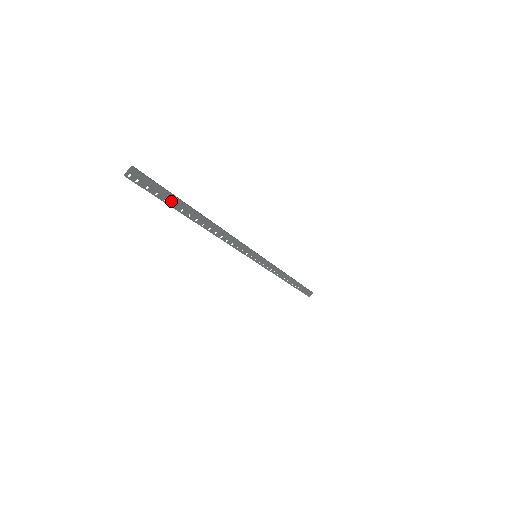
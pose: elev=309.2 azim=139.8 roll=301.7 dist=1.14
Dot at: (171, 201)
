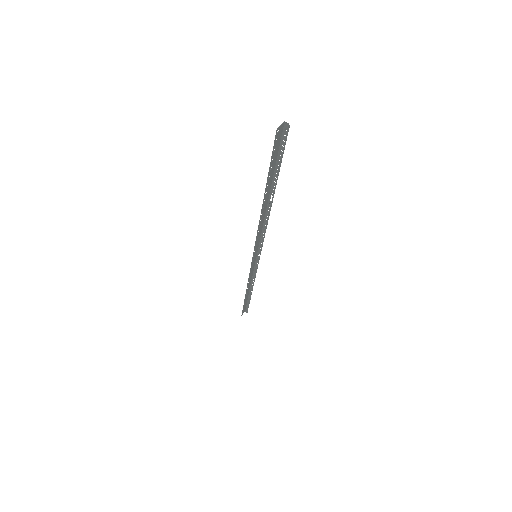
Dot at: (271, 172)
